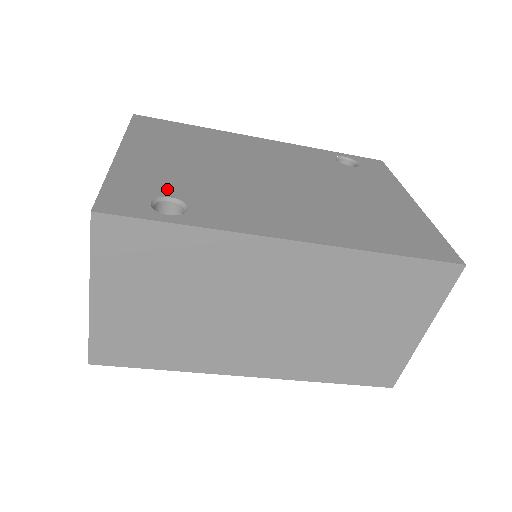
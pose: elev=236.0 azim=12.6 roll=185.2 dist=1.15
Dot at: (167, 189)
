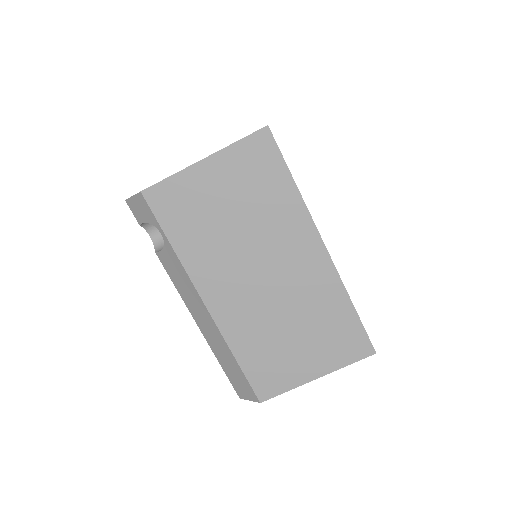
Dot at: occluded
